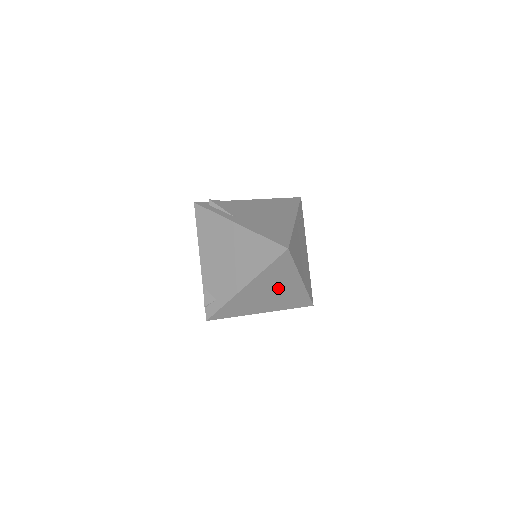
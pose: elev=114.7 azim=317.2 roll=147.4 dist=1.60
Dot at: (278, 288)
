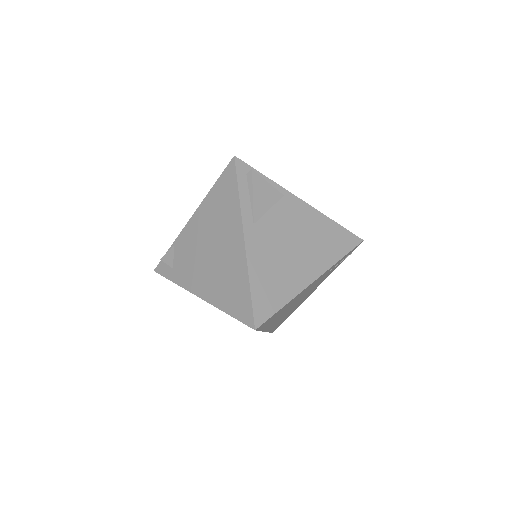
Dot at: occluded
